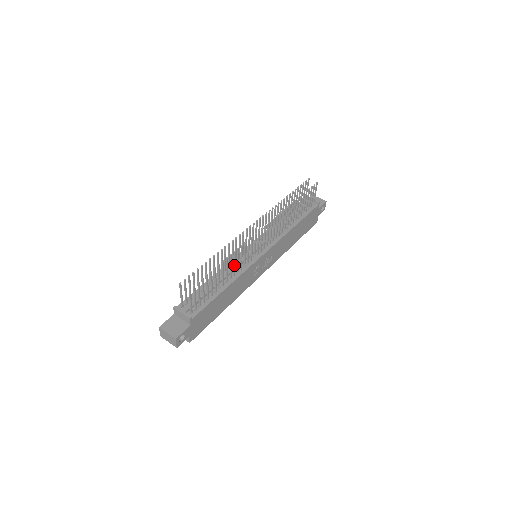
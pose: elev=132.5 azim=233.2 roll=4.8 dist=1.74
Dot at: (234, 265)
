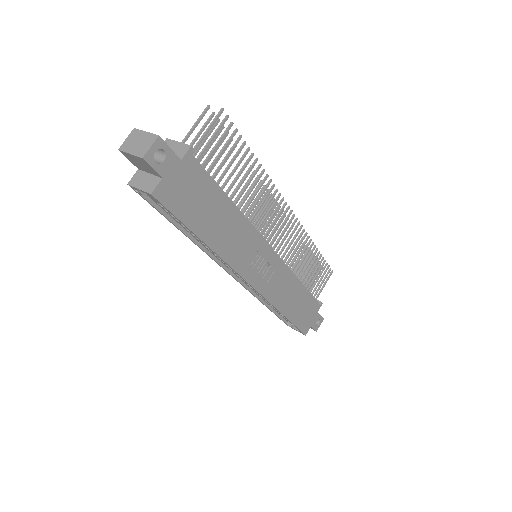
Dot at: (253, 196)
